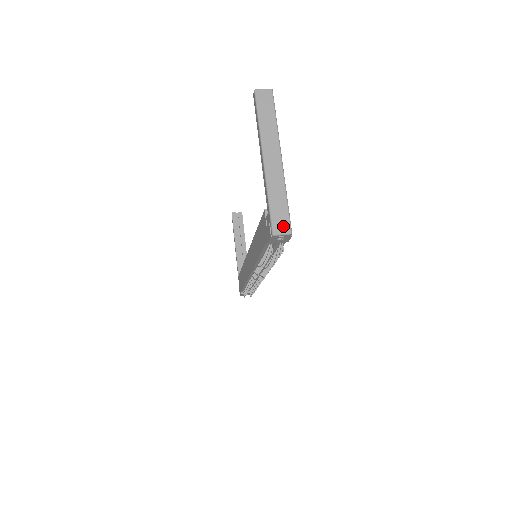
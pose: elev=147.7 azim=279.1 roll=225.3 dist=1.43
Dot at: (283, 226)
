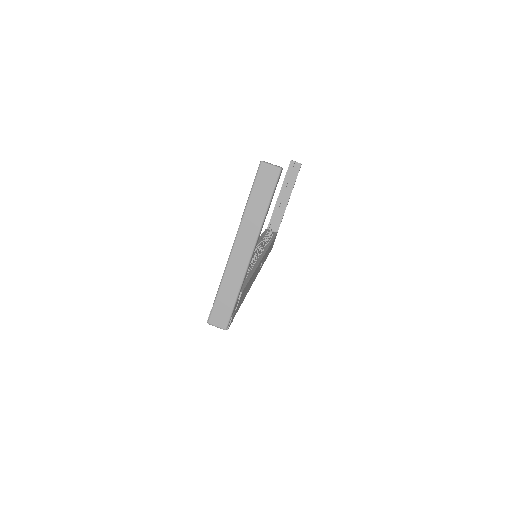
Dot at: (221, 320)
